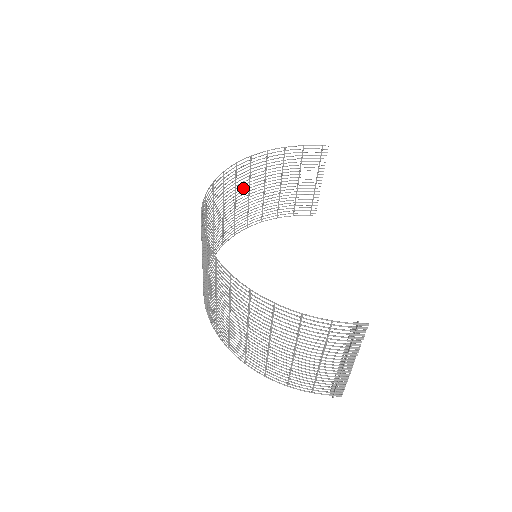
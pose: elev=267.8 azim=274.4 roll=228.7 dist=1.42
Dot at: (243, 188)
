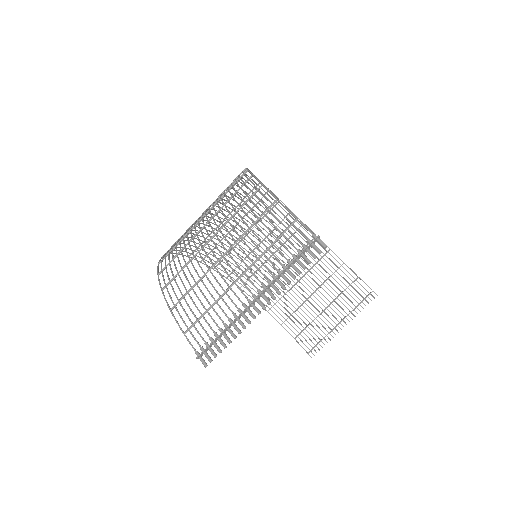
Dot at: occluded
